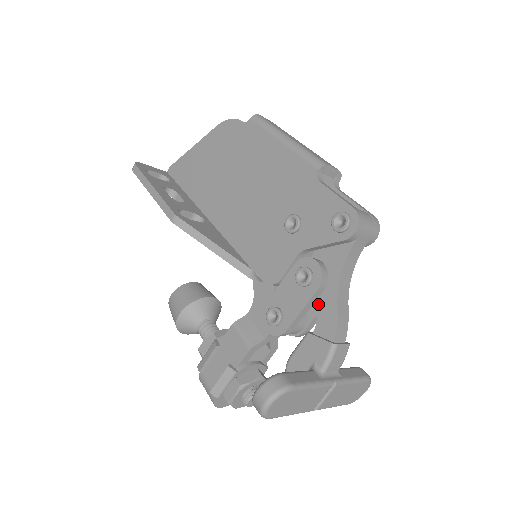
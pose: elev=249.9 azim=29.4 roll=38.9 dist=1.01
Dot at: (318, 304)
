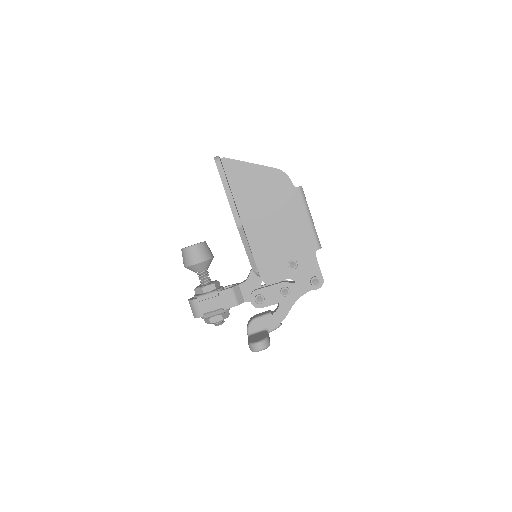
Dot at: (282, 304)
